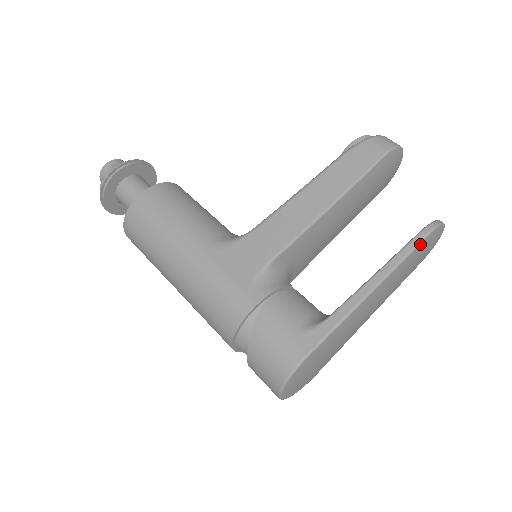
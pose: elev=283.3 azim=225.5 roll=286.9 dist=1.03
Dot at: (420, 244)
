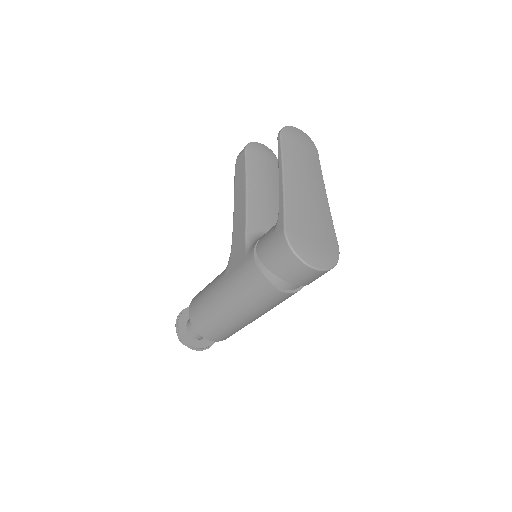
Dot at: (282, 142)
